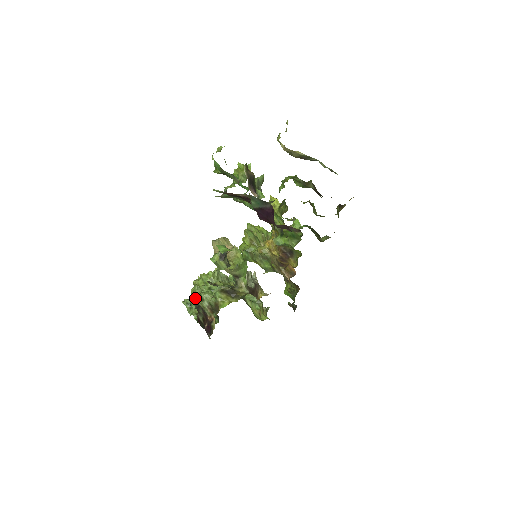
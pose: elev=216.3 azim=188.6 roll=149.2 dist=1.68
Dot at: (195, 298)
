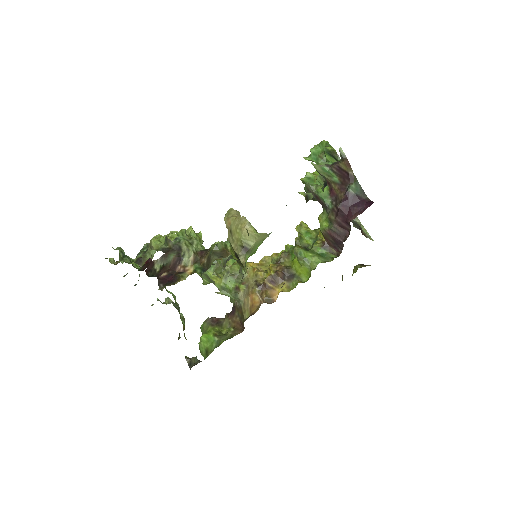
Dot at: (178, 238)
